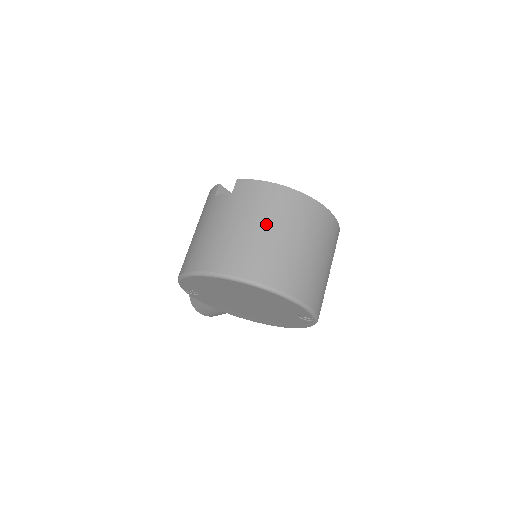
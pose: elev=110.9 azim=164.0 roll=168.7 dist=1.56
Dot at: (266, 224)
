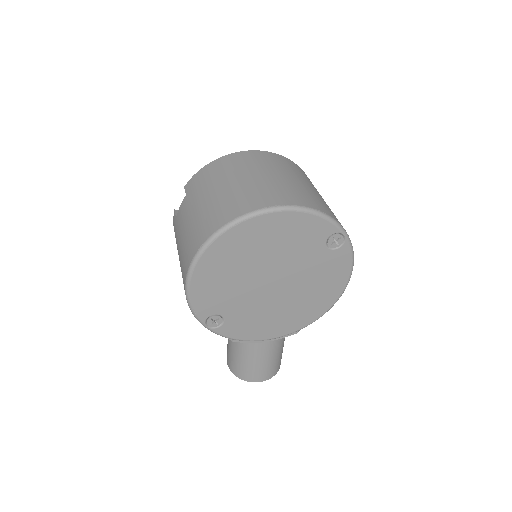
Dot at: (228, 180)
